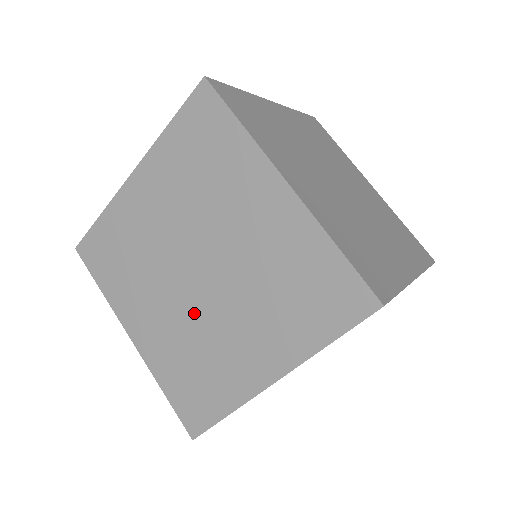
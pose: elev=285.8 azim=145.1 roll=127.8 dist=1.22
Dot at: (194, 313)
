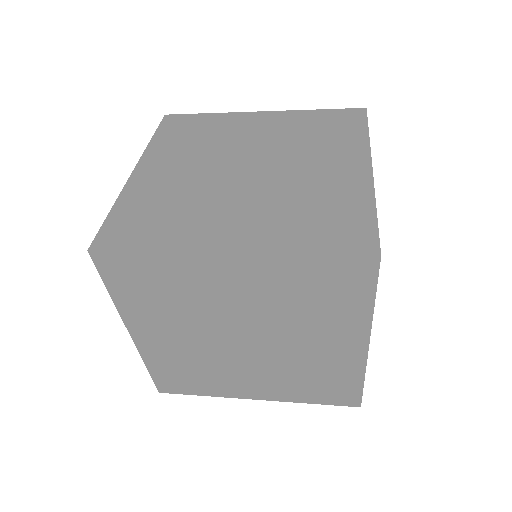
Dot at: occluded
